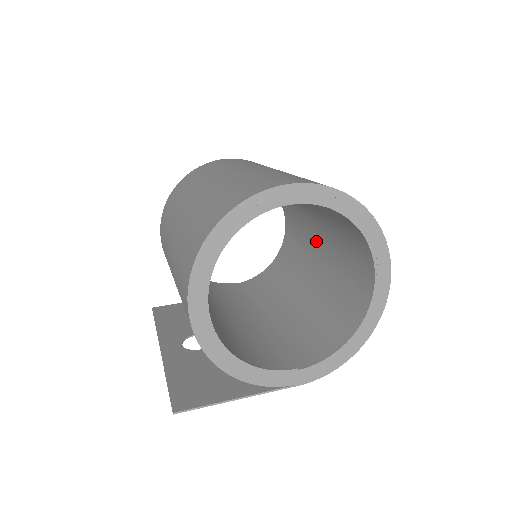
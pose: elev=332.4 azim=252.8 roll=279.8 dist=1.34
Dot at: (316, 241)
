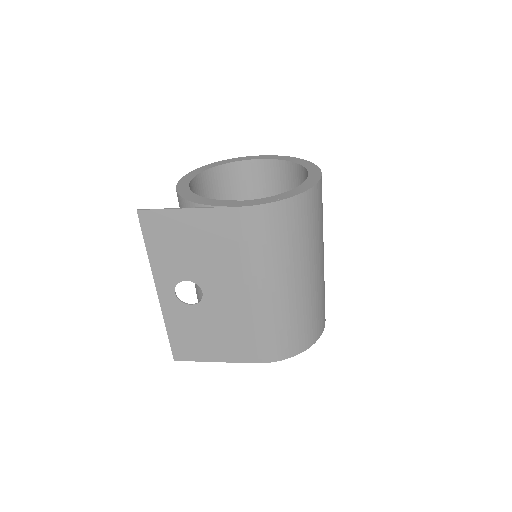
Dot at: occluded
